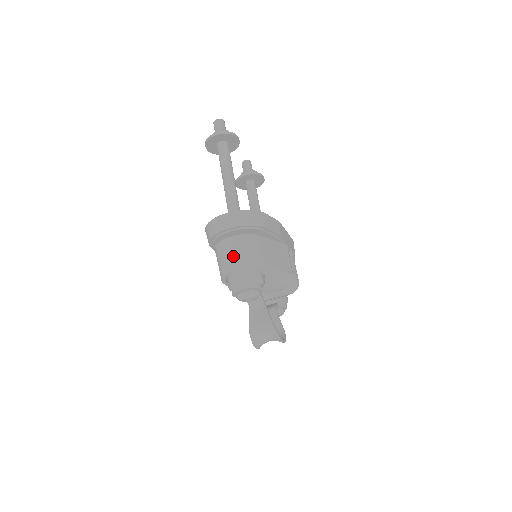
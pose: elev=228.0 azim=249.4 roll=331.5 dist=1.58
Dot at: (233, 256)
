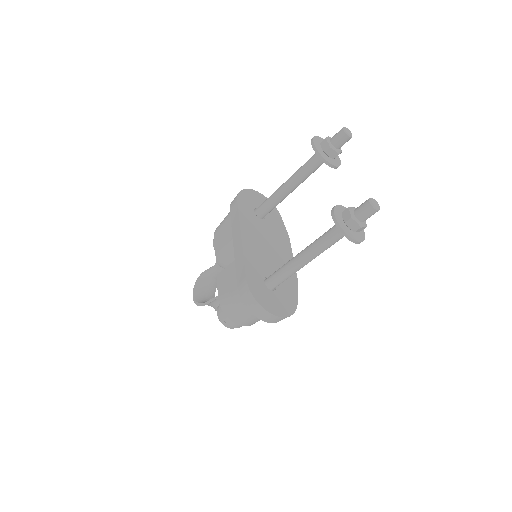
Dot at: (247, 321)
